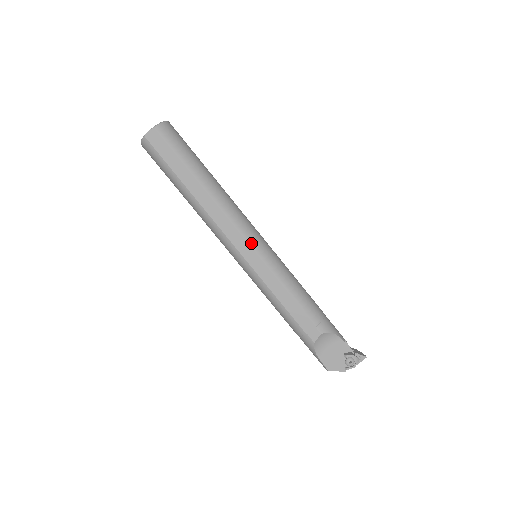
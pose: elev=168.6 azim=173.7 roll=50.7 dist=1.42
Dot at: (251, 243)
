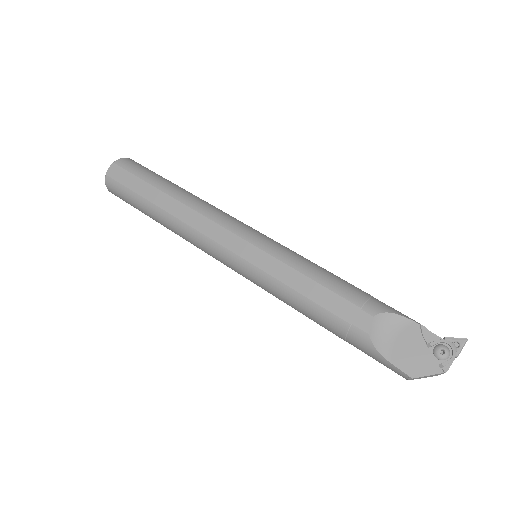
Dot at: (239, 233)
